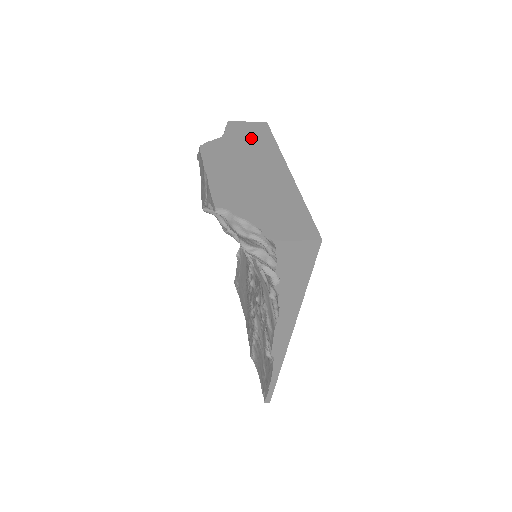
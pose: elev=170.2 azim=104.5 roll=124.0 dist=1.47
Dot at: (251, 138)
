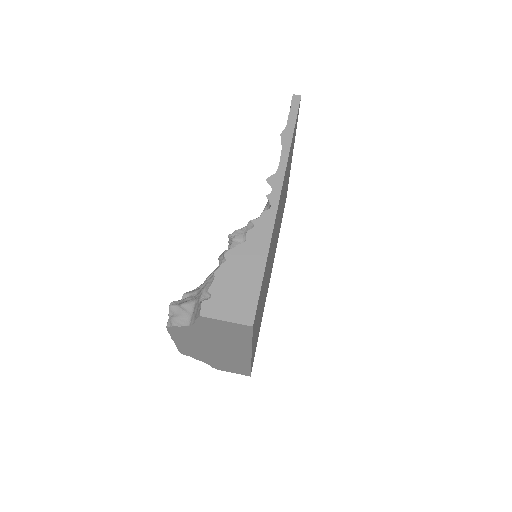
Dot at: (224, 334)
